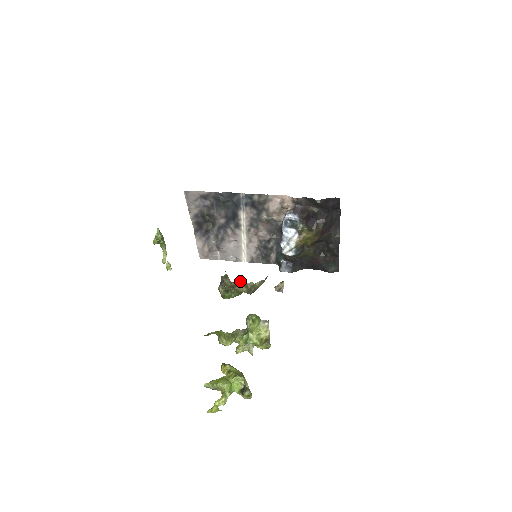
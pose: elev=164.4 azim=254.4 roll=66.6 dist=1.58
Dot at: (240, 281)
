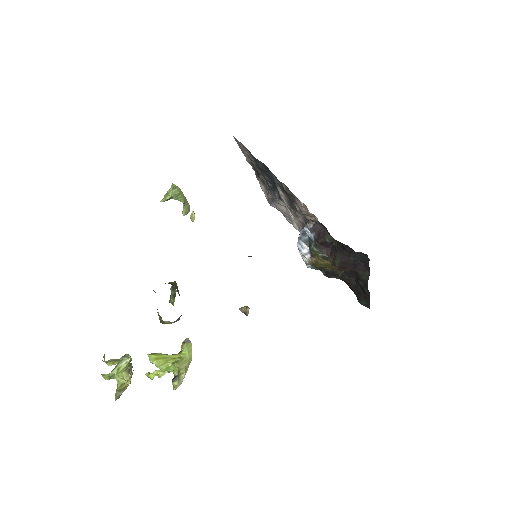
Dot at: occluded
